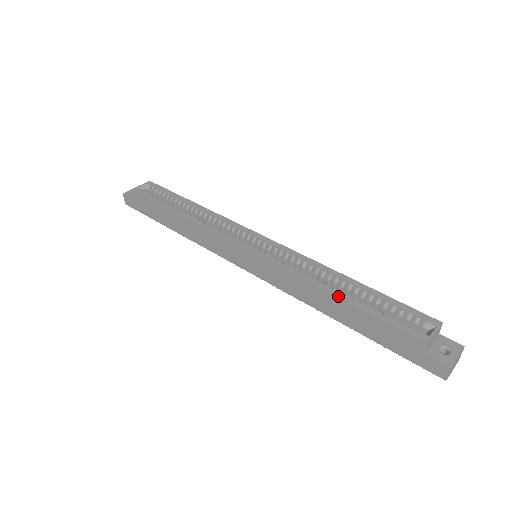
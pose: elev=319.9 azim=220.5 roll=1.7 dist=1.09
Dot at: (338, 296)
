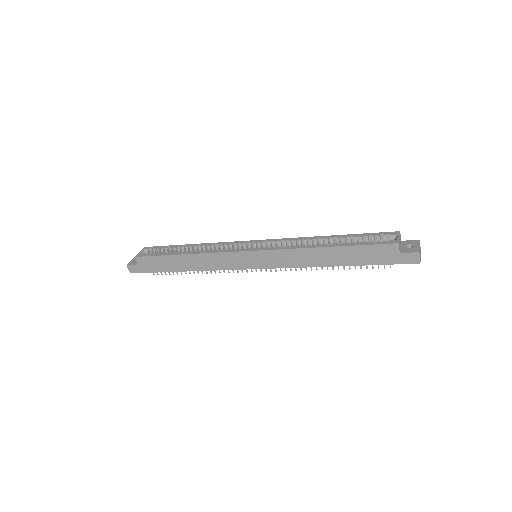
Dot at: (328, 246)
